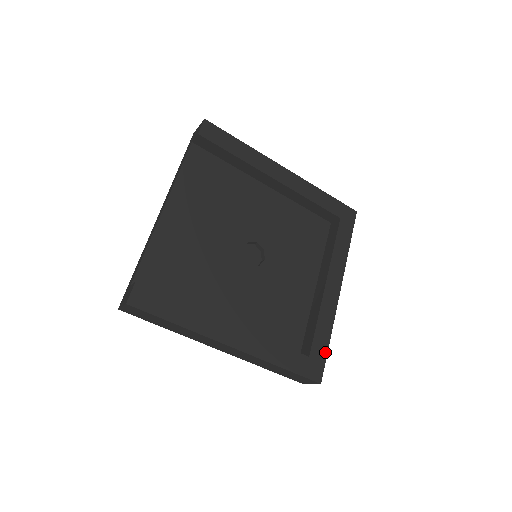
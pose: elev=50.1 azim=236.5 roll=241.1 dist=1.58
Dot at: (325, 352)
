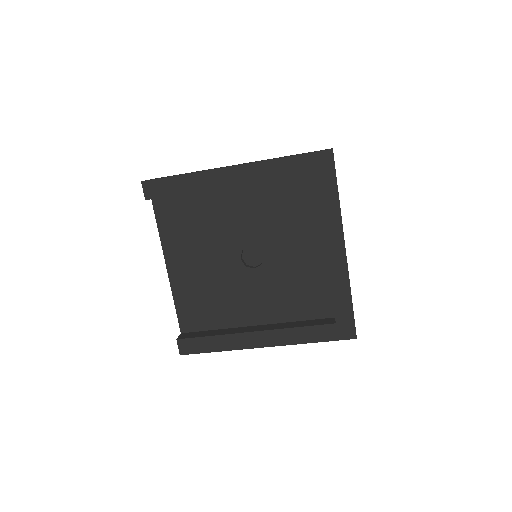
Dot at: (351, 312)
